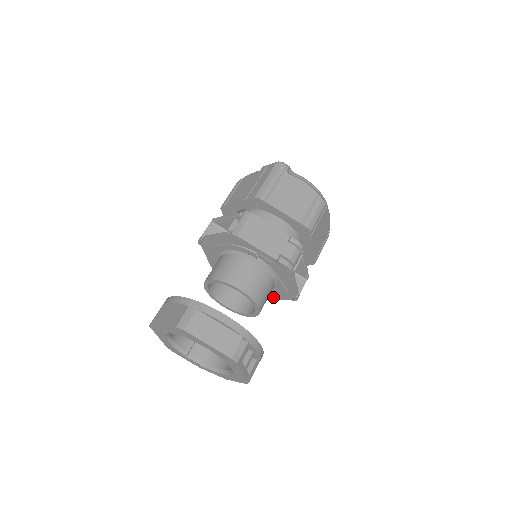
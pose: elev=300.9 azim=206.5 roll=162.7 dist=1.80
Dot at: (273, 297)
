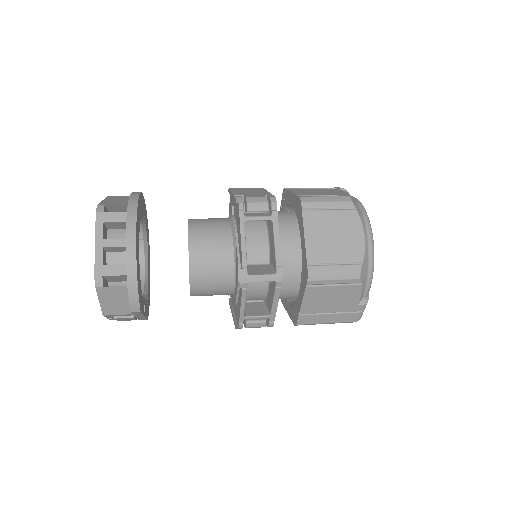
Dot at: occluded
